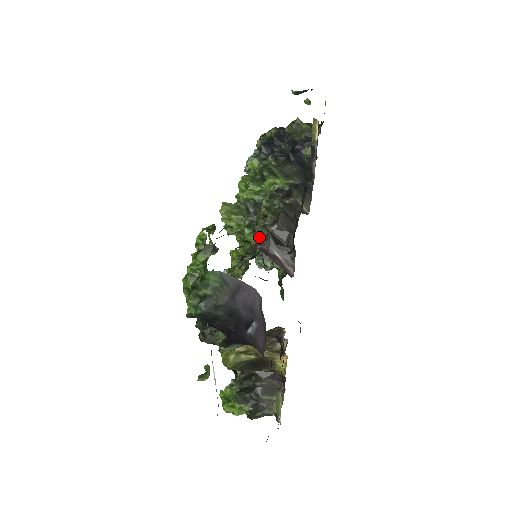
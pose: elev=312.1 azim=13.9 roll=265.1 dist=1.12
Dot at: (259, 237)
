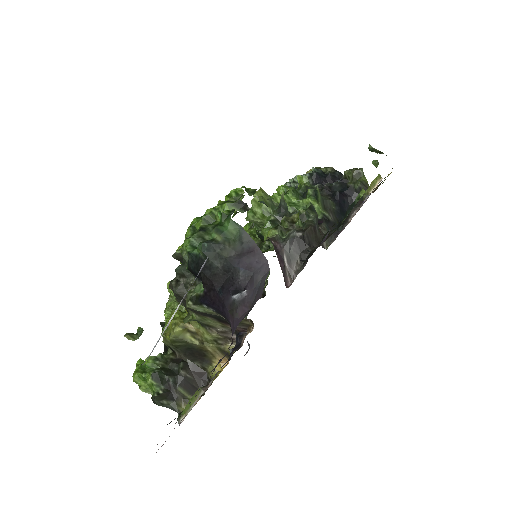
Dot at: (278, 235)
